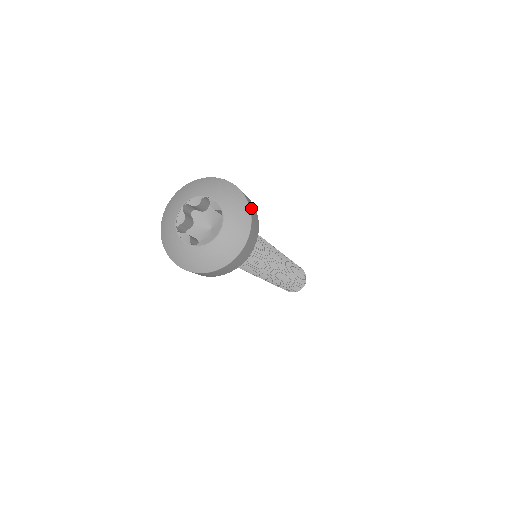
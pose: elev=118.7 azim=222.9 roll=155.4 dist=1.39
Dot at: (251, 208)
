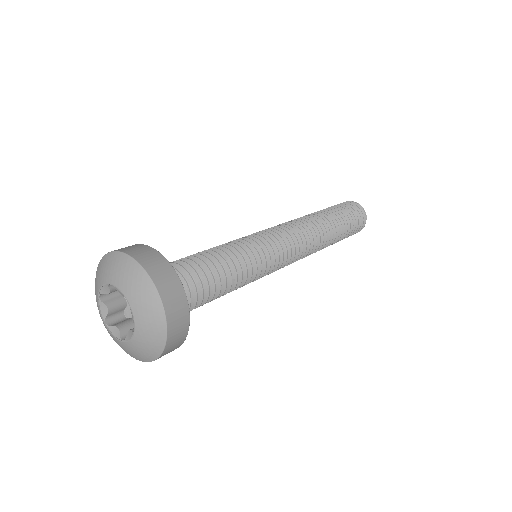
Dot at: (171, 339)
